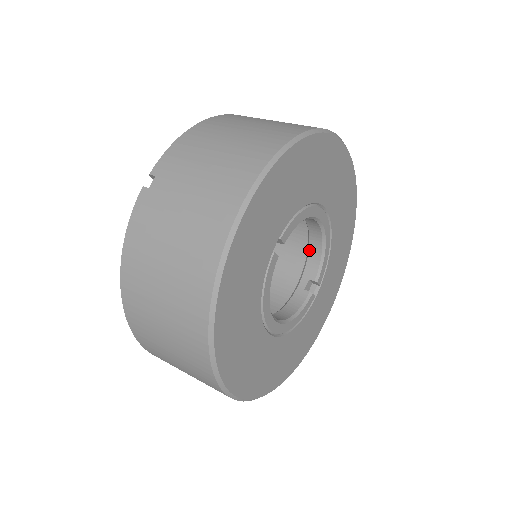
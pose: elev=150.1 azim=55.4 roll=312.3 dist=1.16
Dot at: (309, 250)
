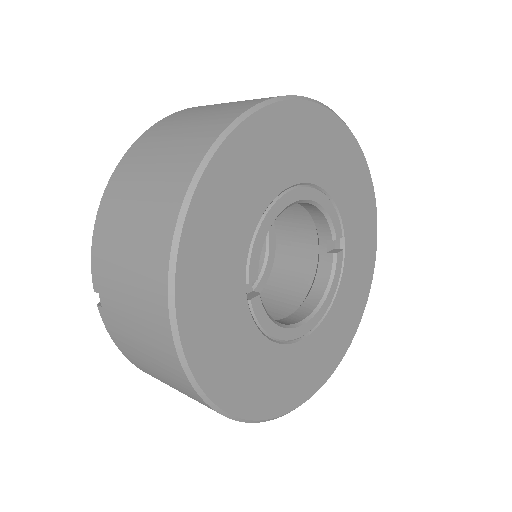
Dot at: (309, 213)
